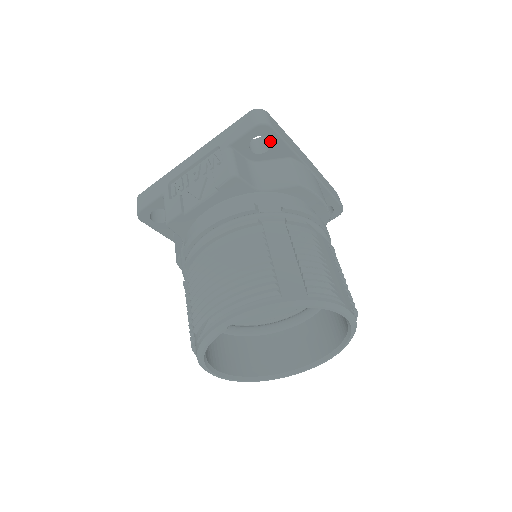
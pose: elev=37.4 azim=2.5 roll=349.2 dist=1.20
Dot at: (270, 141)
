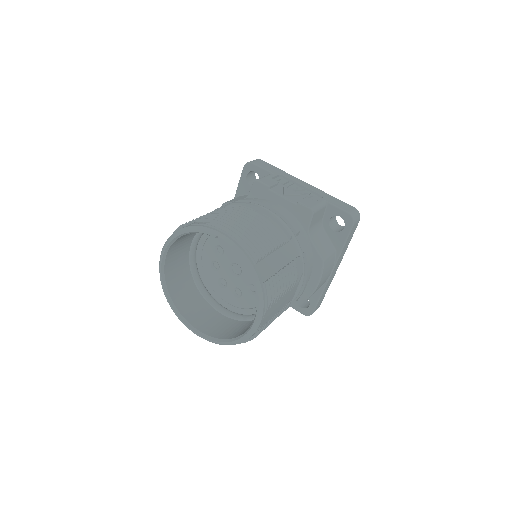
Dot at: (342, 230)
